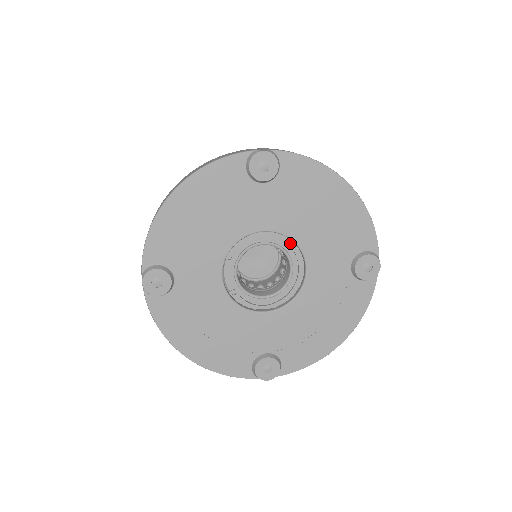
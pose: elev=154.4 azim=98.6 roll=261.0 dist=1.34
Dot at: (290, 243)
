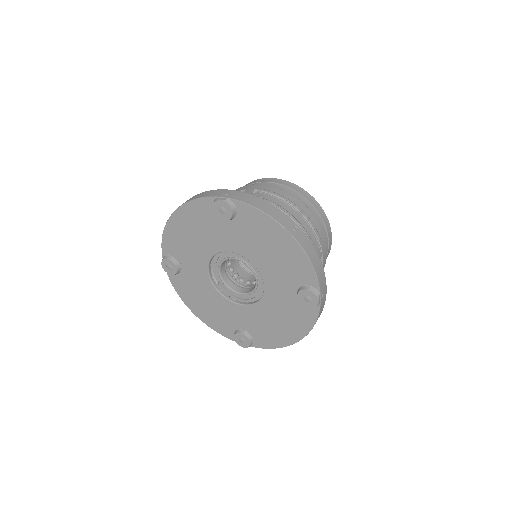
Dot at: occluded
